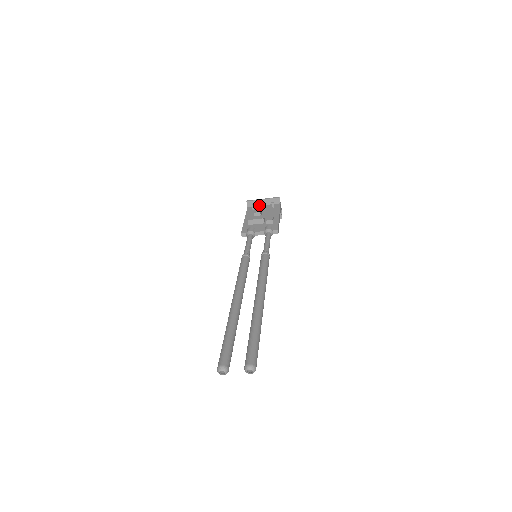
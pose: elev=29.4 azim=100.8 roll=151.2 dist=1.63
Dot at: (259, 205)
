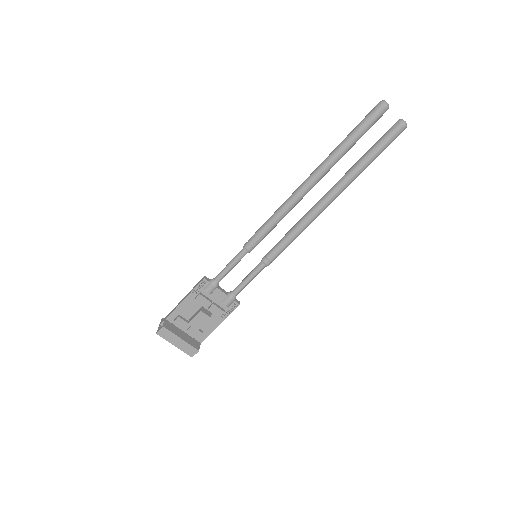
Dot at: occluded
